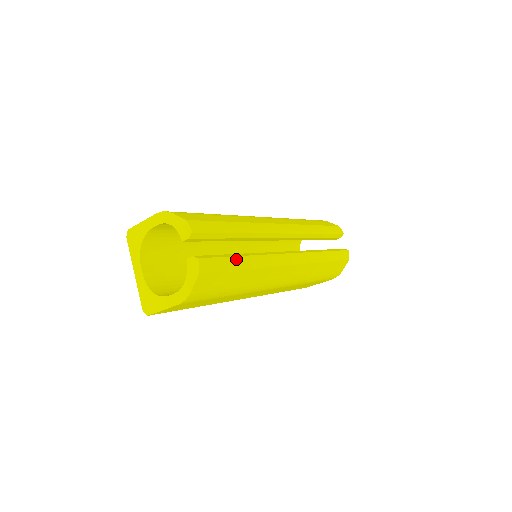
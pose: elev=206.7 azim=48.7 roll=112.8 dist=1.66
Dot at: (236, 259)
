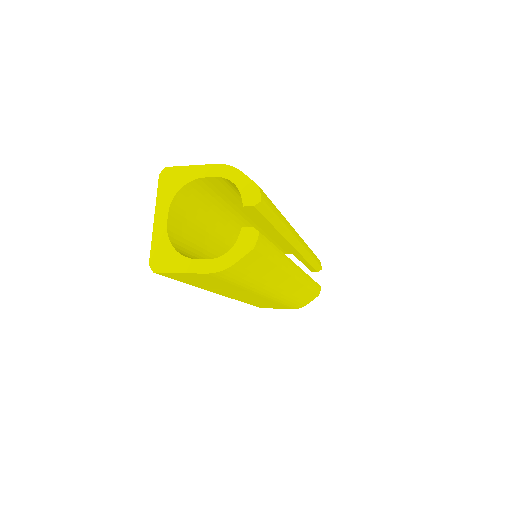
Dot at: (276, 250)
